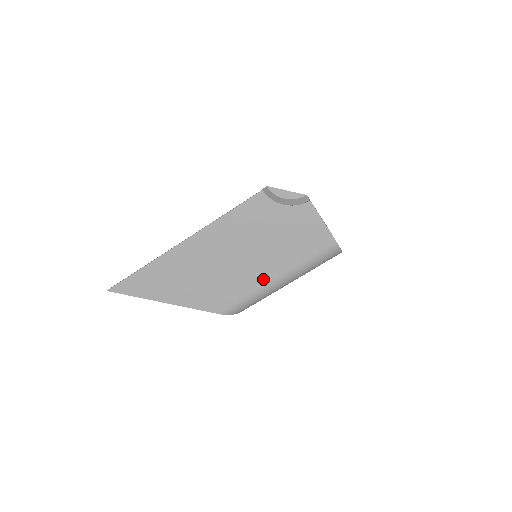
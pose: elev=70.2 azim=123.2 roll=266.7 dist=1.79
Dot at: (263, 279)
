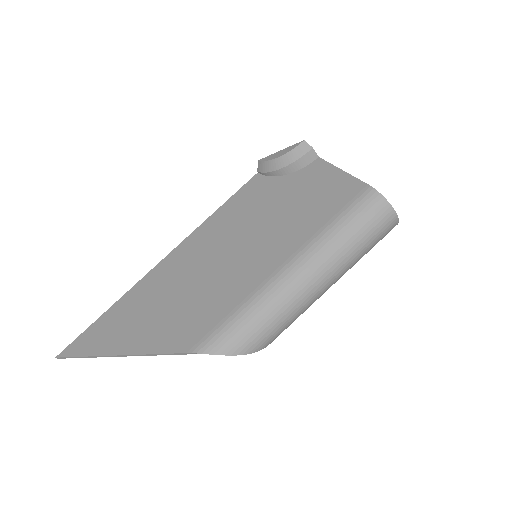
Dot at: (261, 274)
